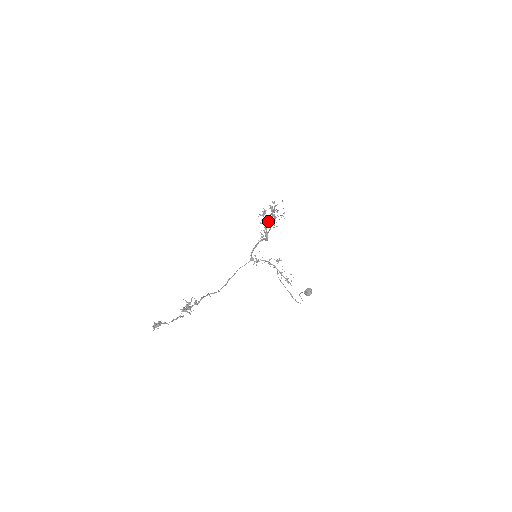
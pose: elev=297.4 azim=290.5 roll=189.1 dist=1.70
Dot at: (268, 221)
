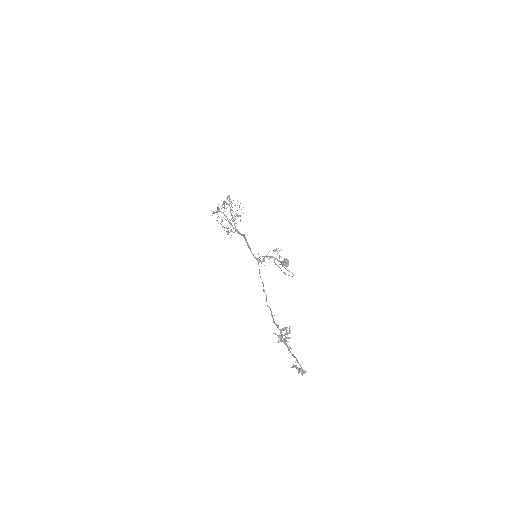
Dot at: (233, 217)
